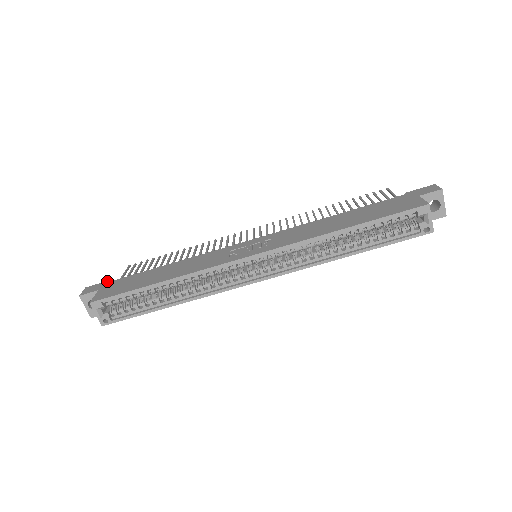
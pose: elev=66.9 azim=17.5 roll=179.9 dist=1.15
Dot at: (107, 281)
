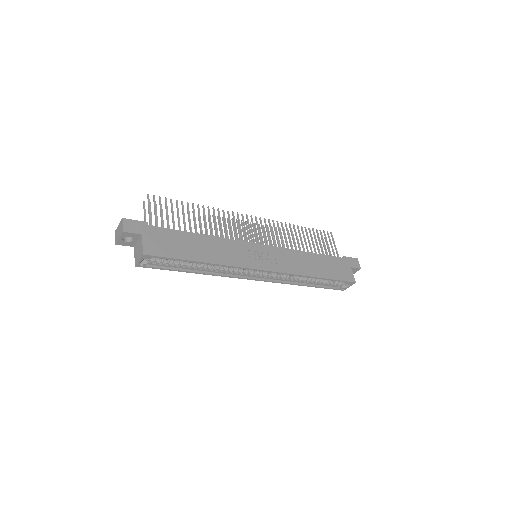
Dot at: (145, 222)
